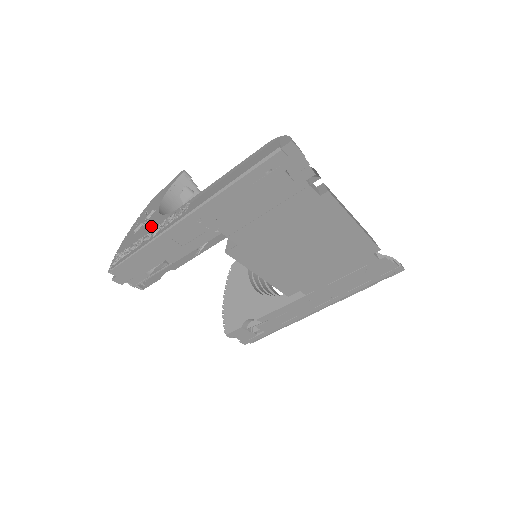
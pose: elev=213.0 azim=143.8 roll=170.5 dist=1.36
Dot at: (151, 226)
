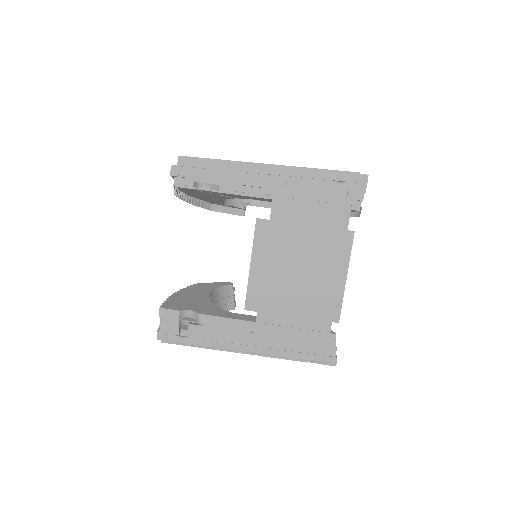
Dot at: occluded
